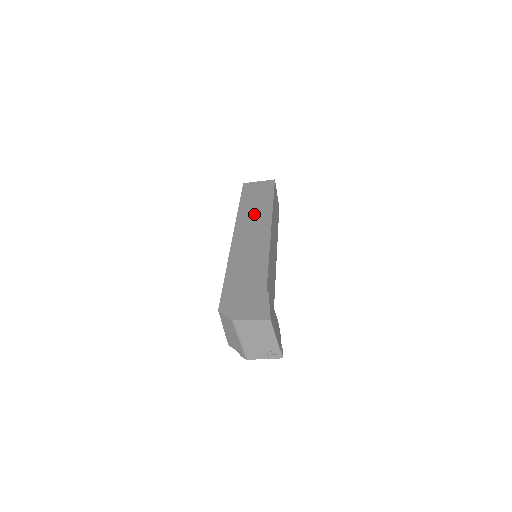
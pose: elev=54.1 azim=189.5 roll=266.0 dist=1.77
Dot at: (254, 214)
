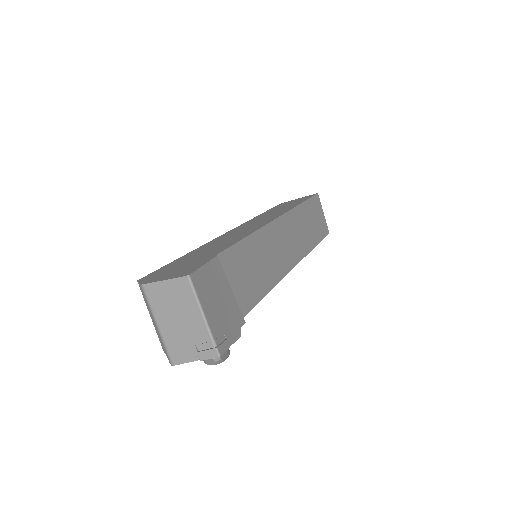
Dot at: (269, 215)
